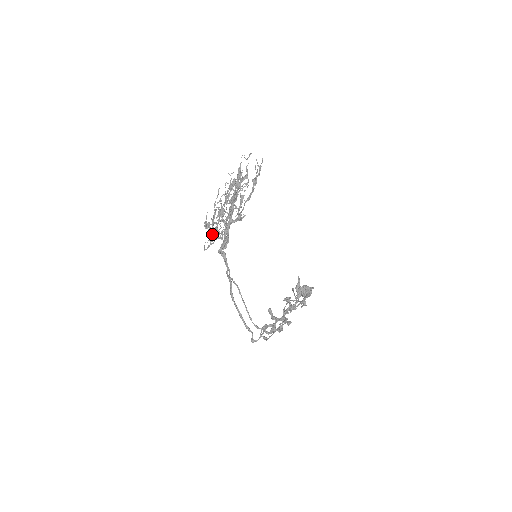
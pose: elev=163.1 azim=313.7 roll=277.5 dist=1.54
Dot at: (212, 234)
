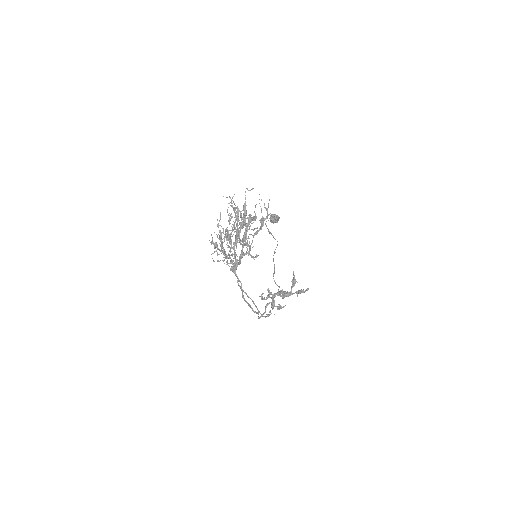
Dot at: occluded
